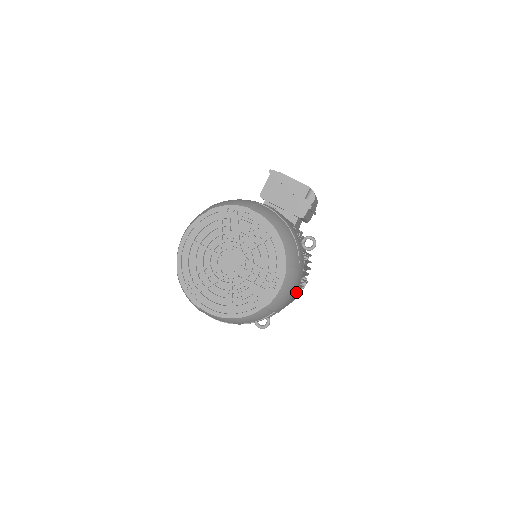
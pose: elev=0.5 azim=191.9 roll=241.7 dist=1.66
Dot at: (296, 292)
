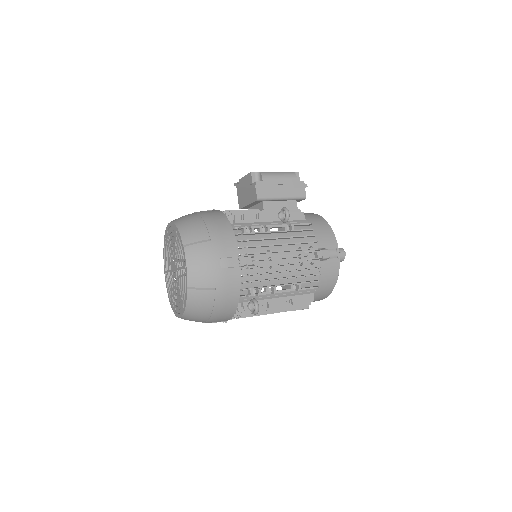
Dot at: (239, 262)
